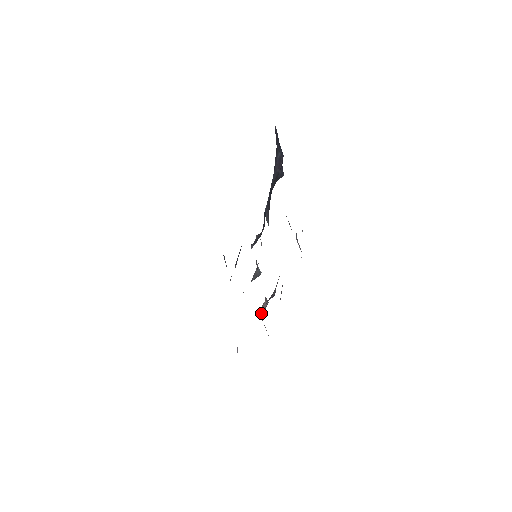
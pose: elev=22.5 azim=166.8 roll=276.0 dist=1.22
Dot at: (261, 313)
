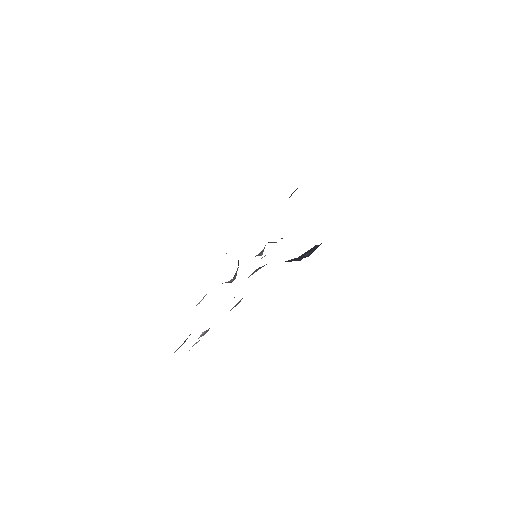
Dot at: occluded
